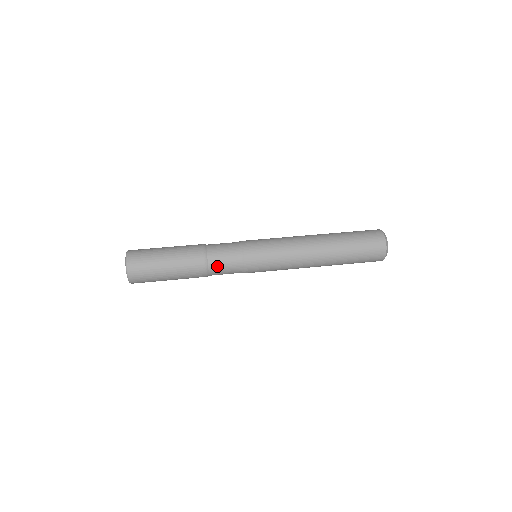
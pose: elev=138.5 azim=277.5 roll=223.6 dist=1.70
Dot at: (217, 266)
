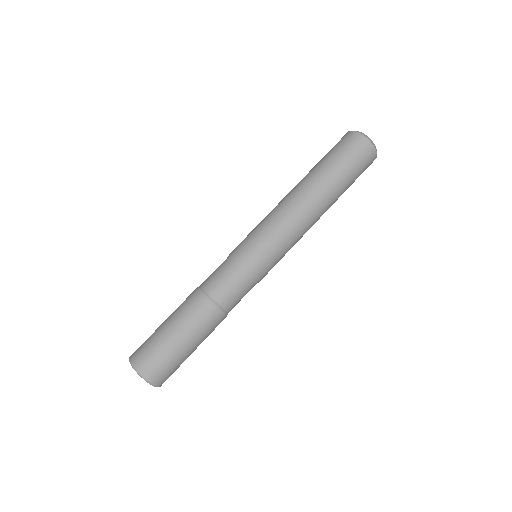
Dot at: (233, 303)
